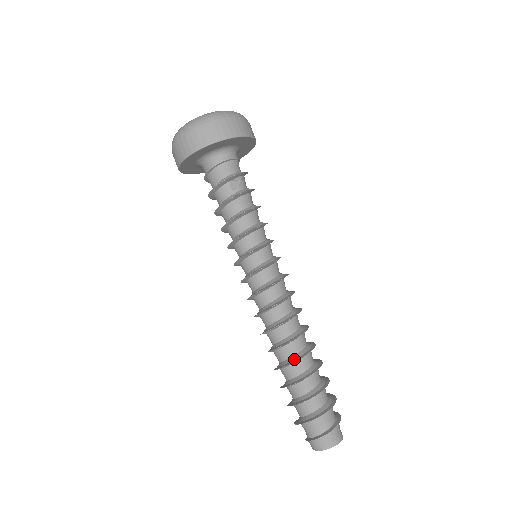
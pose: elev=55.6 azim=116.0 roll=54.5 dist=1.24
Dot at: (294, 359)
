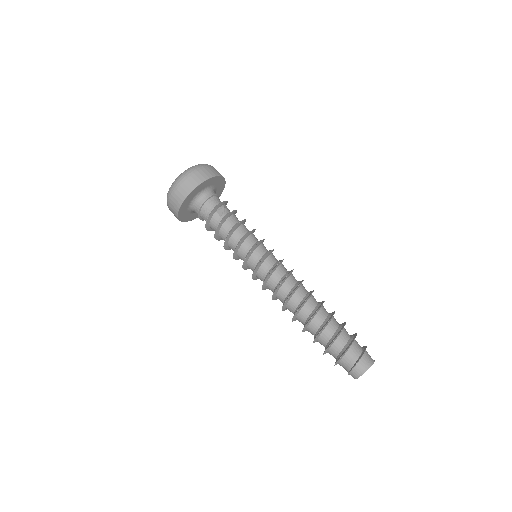
Dot at: (312, 315)
